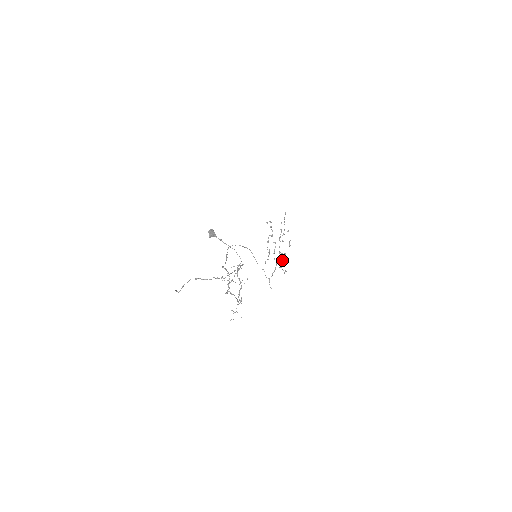
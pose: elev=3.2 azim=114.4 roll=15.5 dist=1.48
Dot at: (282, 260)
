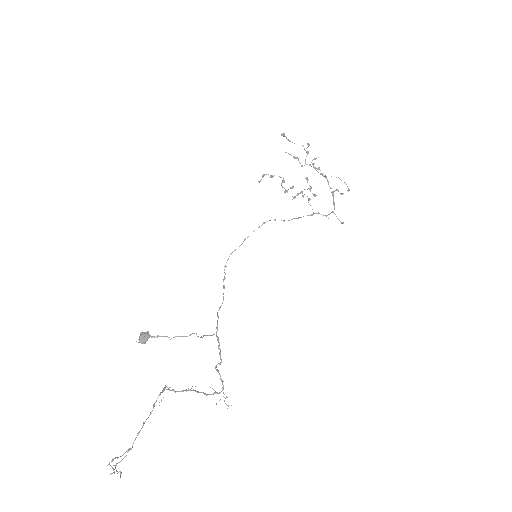
Dot at: occluded
